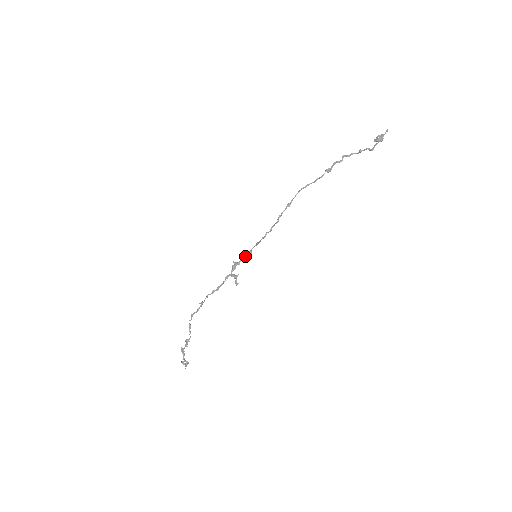
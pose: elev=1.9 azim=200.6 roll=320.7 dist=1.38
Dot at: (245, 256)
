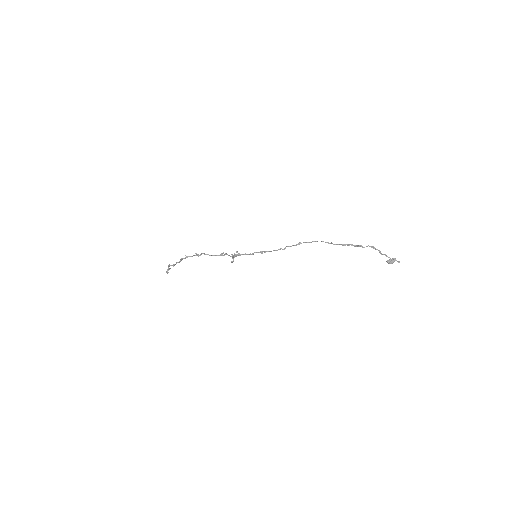
Dot at: occluded
